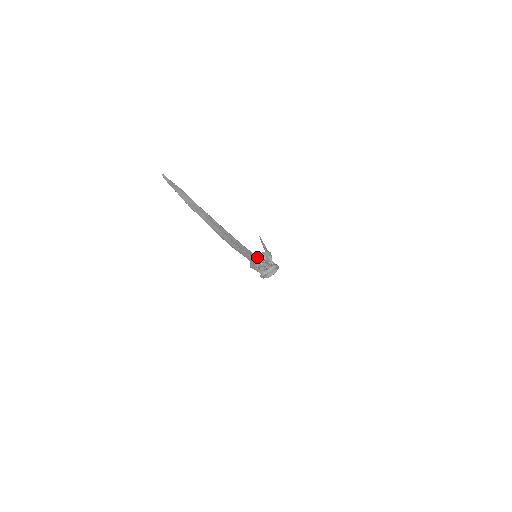
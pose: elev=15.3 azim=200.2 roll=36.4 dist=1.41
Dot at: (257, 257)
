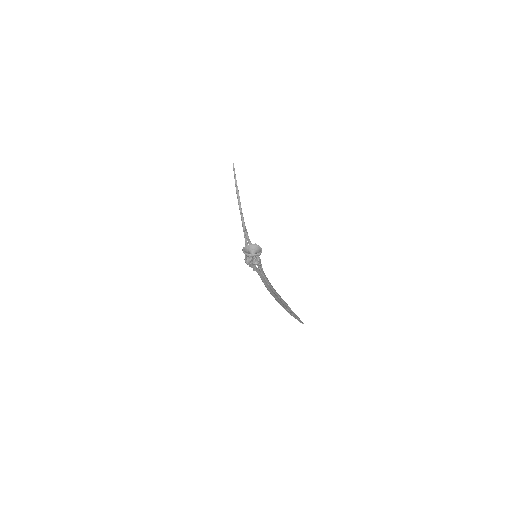
Dot at: (263, 271)
